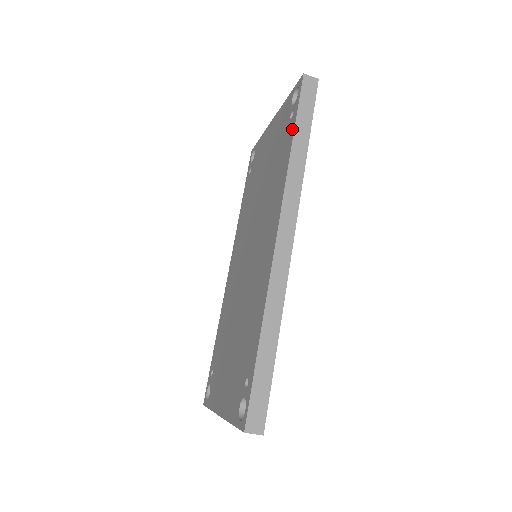
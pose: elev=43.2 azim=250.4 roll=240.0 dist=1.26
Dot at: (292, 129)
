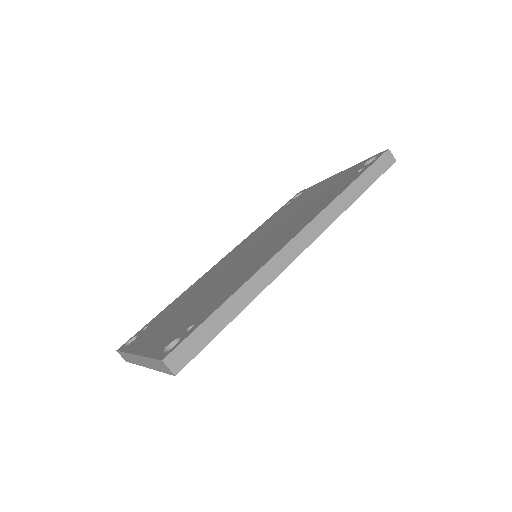
Dot at: (356, 177)
